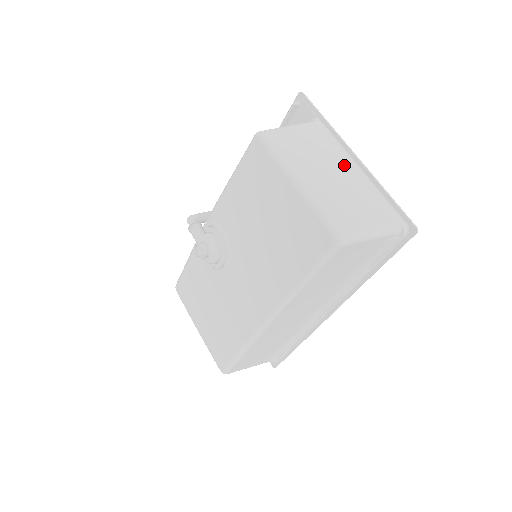
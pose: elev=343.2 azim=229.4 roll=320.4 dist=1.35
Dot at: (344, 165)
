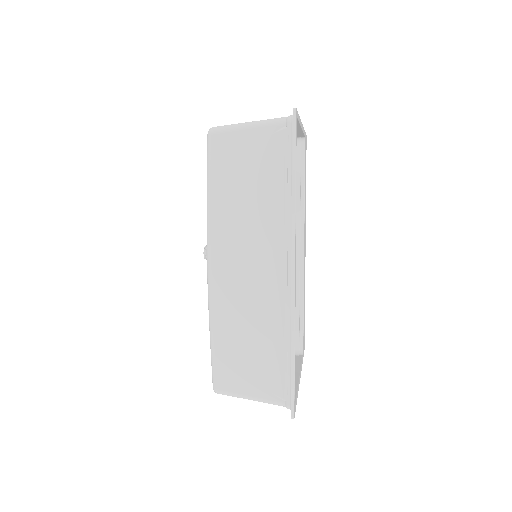
Dot at: occluded
